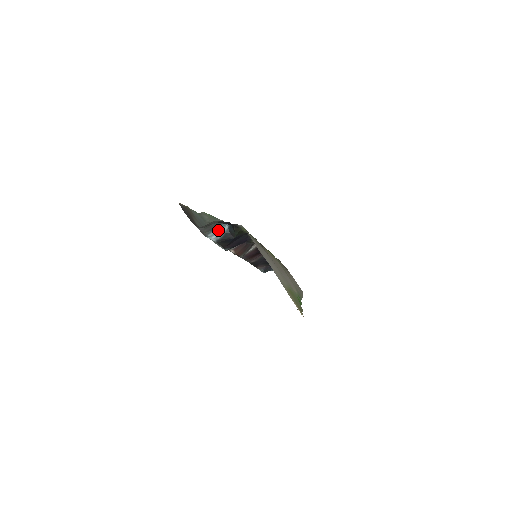
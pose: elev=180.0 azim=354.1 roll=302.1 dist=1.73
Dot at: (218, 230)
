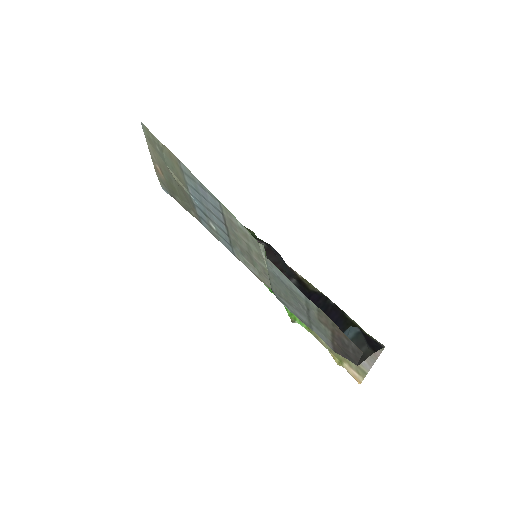
Dot at: occluded
